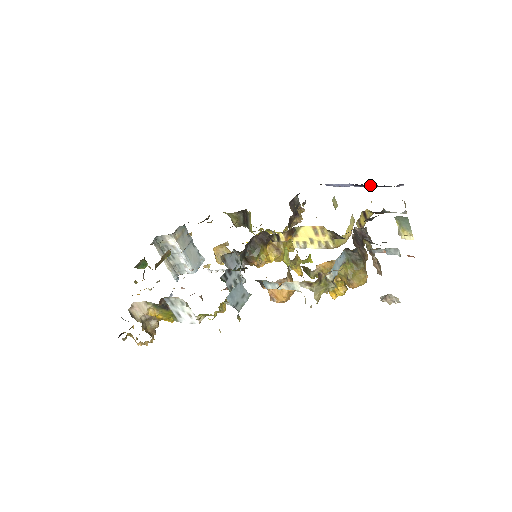
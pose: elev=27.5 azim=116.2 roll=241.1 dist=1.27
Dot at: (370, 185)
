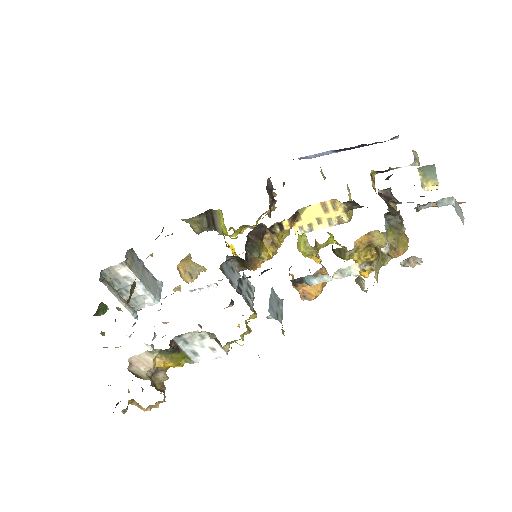
Dot at: (357, 146)
